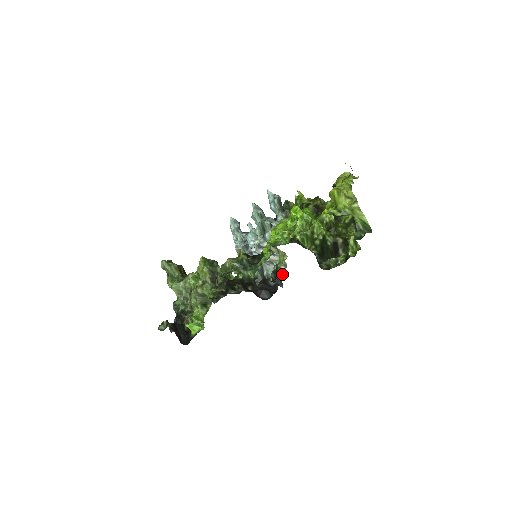
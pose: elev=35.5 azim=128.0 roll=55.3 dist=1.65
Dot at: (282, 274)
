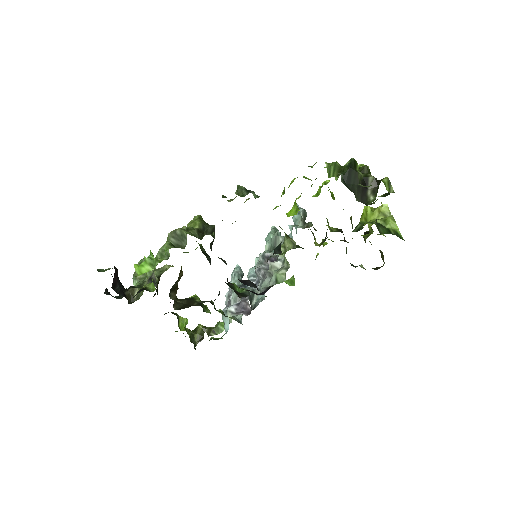
Dot at: (279, 279)
